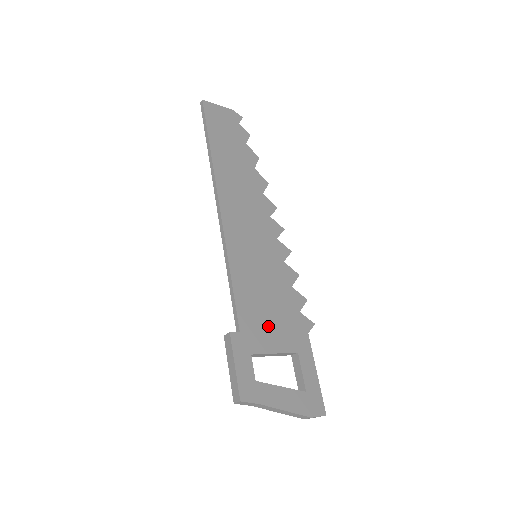
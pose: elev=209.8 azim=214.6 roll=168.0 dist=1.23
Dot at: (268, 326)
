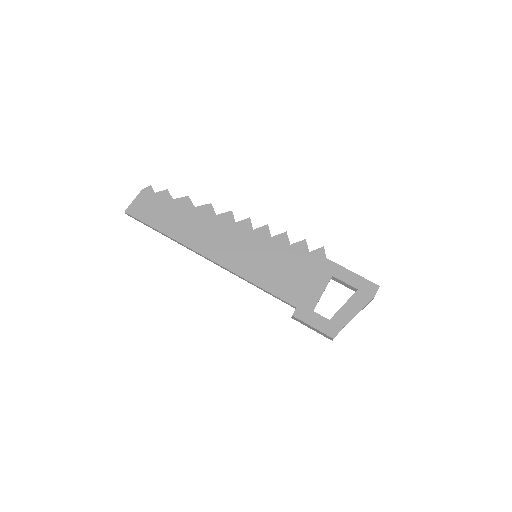
Dot at: (304, 284)
